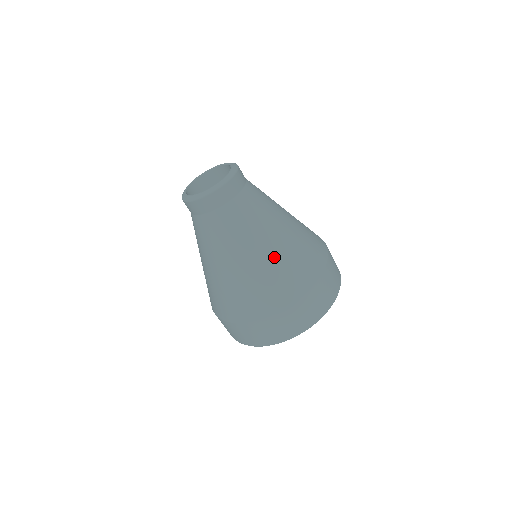
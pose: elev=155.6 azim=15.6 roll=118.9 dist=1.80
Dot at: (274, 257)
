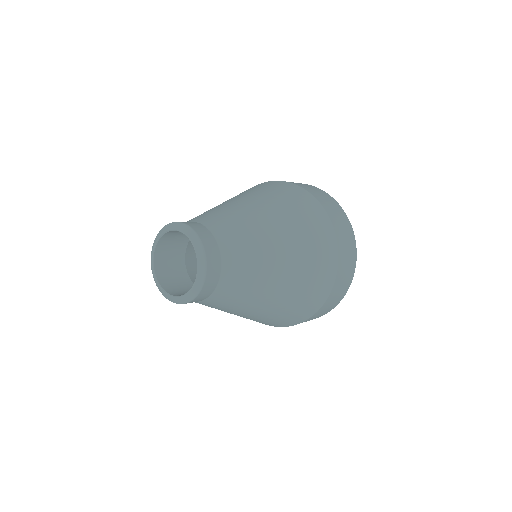
Dot at: (285, 295)
